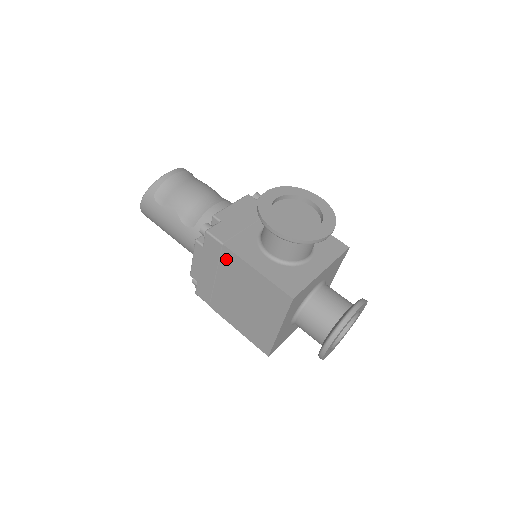
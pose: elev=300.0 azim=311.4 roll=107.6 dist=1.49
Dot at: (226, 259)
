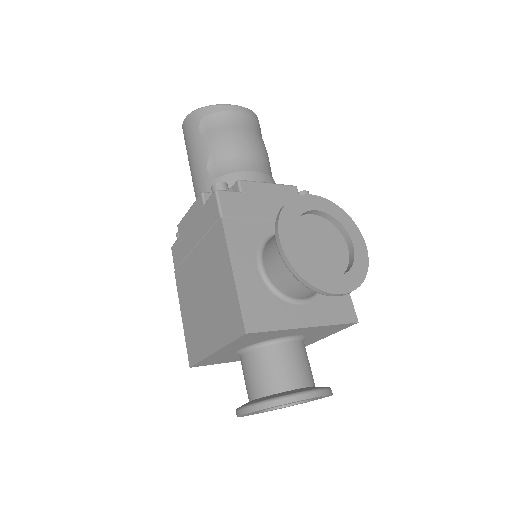
Dot at: (215, 235)
